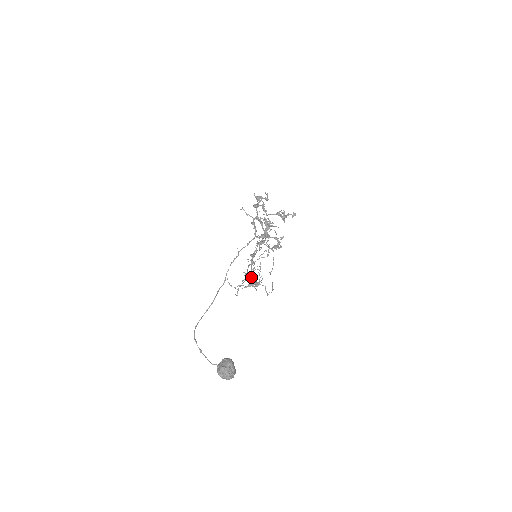
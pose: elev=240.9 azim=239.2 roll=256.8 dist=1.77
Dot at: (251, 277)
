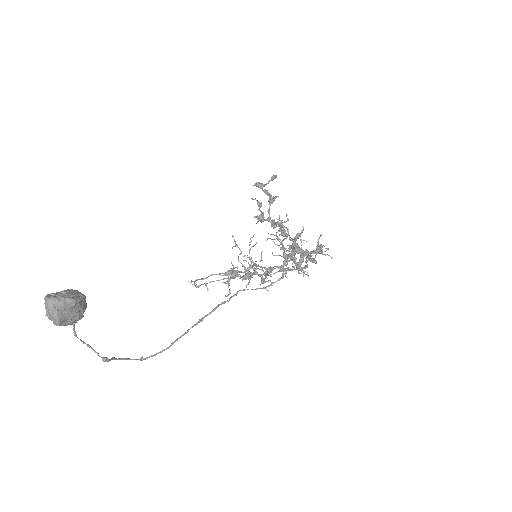
Dot at: (244, 275)
